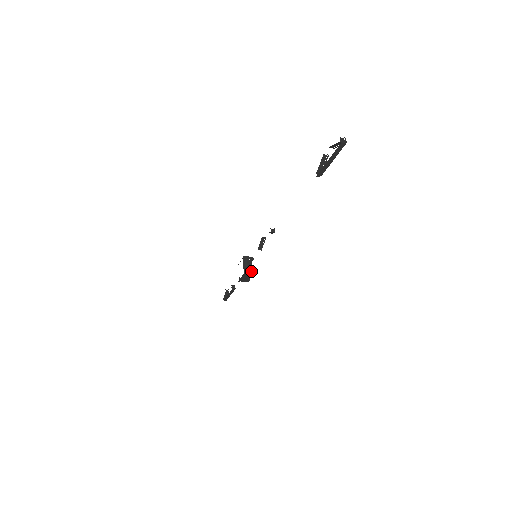
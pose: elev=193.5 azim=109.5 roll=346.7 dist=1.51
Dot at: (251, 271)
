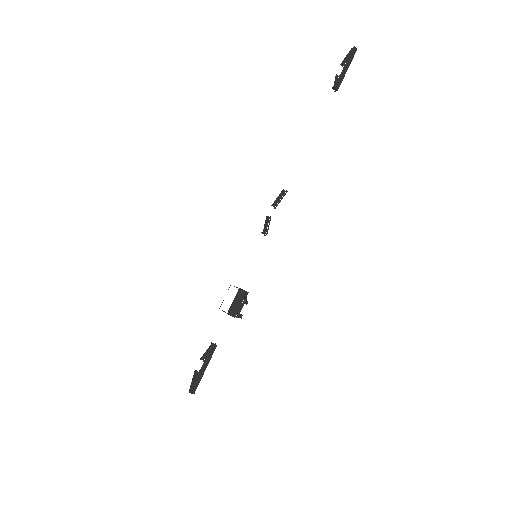
Dot at: (245, 296)
